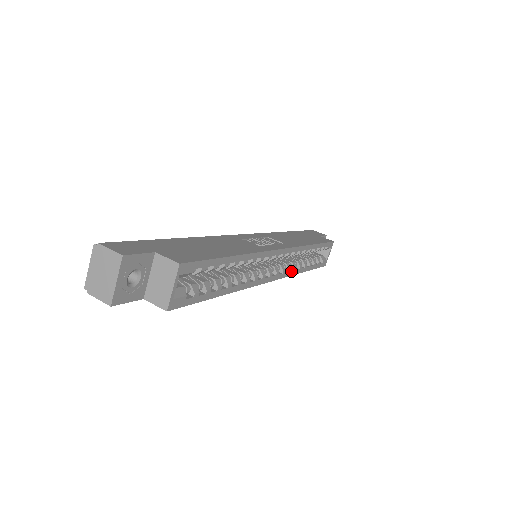
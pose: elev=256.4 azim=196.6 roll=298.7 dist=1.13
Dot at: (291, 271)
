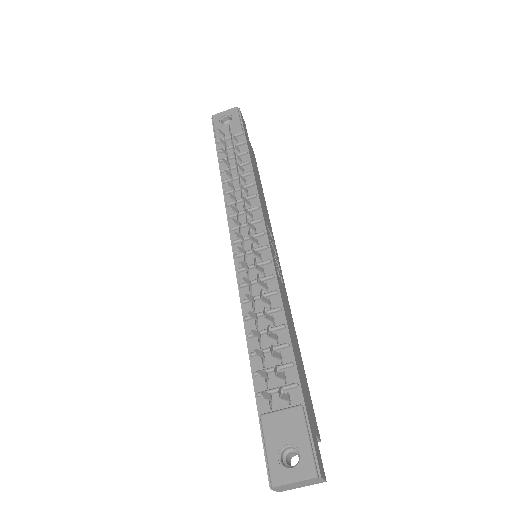
Dot at: occluded
